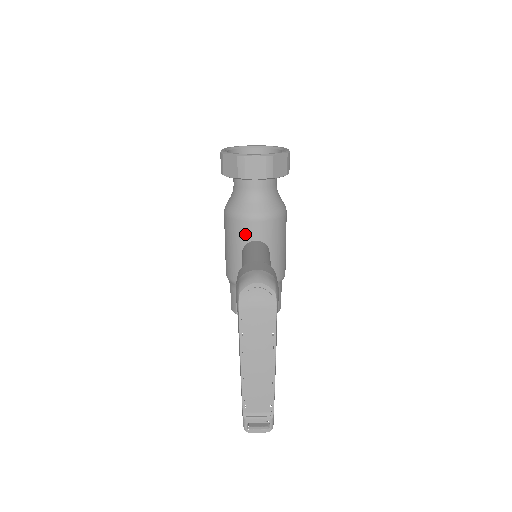
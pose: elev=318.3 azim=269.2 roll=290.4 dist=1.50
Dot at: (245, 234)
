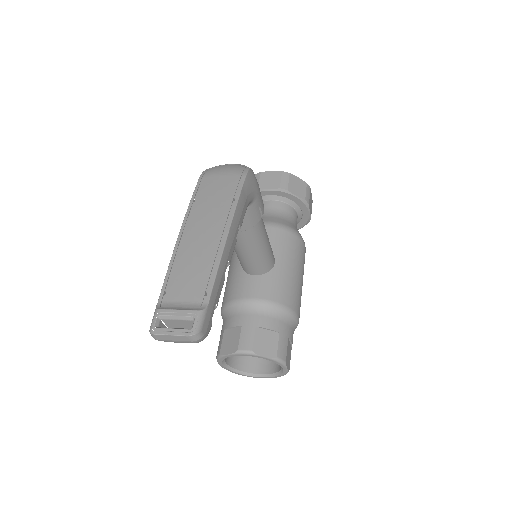
Dot at: occluded
